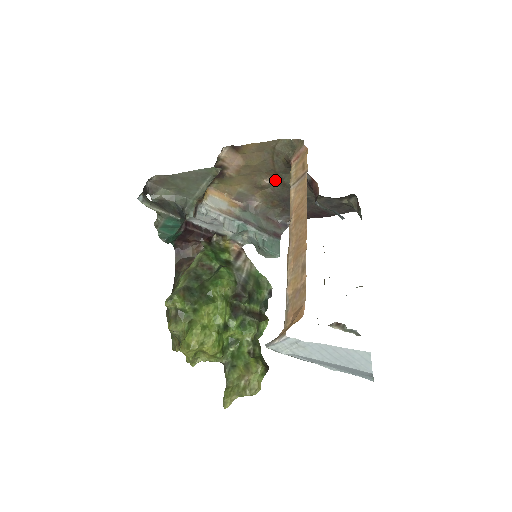
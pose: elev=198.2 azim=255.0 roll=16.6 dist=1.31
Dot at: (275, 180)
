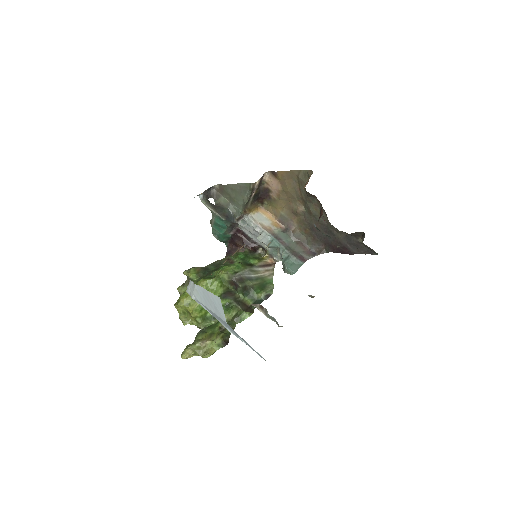
Dot at: (305, 208)
